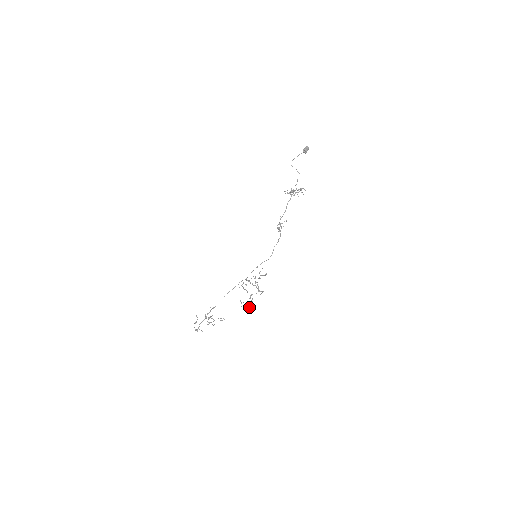
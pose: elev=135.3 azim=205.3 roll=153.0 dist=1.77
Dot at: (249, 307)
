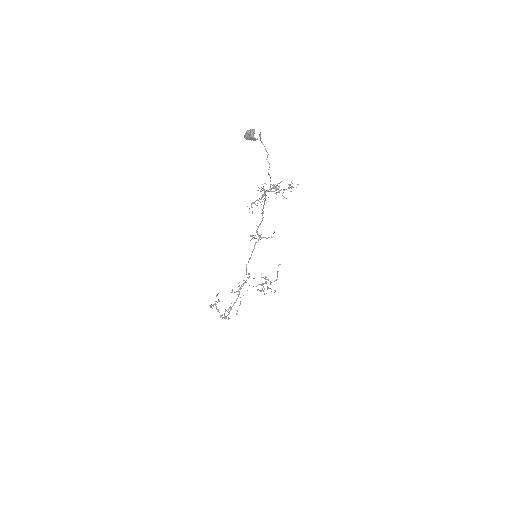
Dot at: (228, 319)
